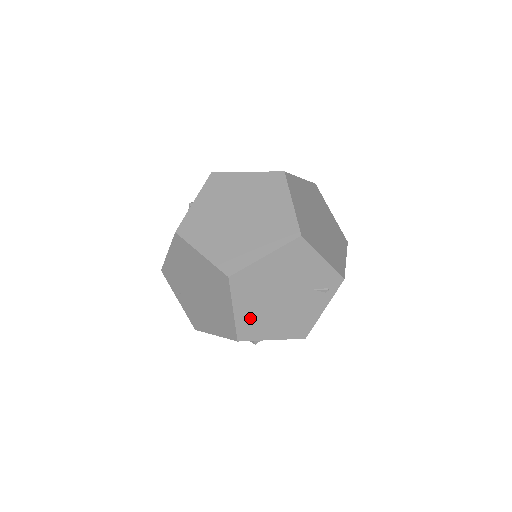
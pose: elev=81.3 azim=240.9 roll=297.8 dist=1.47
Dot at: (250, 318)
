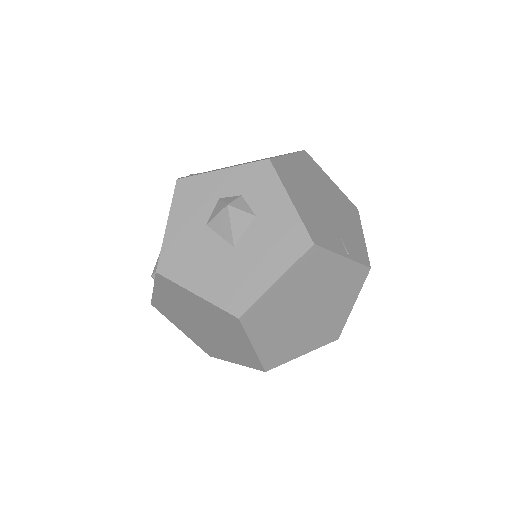
Dot at: occluded
